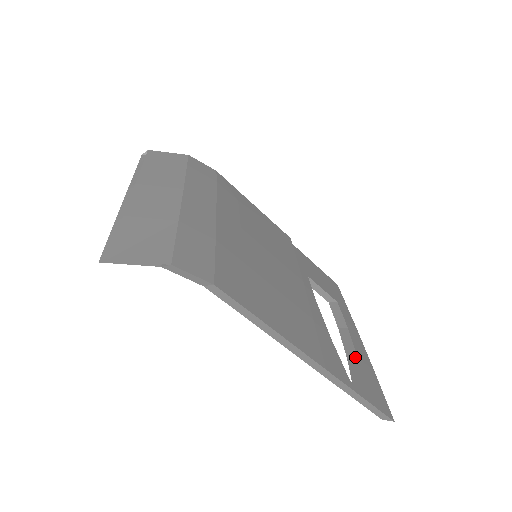
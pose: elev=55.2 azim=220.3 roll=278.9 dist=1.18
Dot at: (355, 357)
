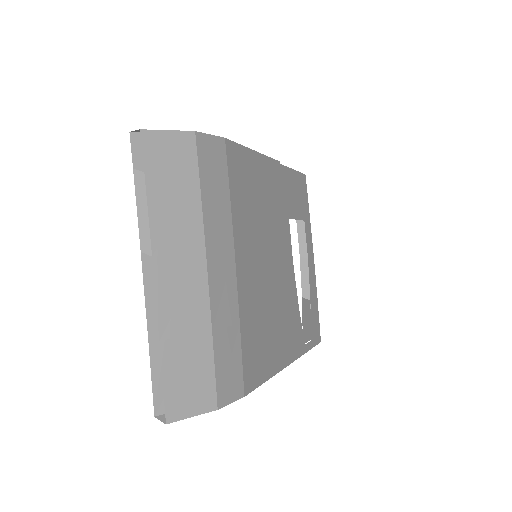
Dot at: (309, 297)
